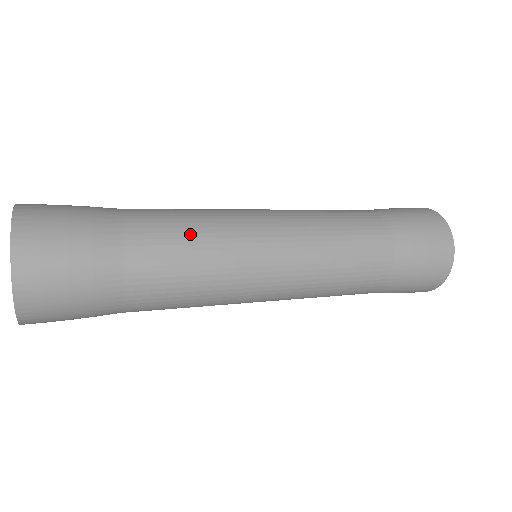
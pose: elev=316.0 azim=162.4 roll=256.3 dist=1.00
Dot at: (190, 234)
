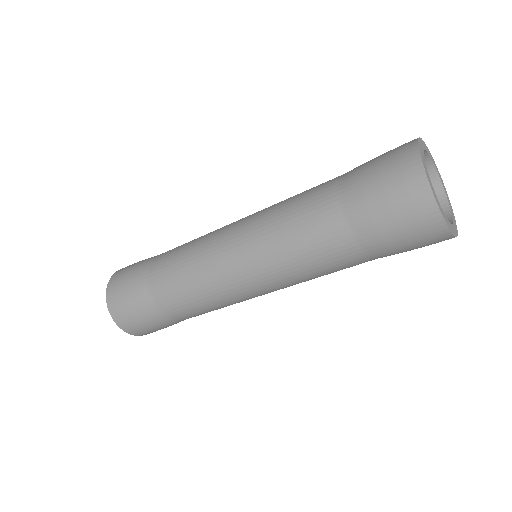
Dot at: (184, 248)
